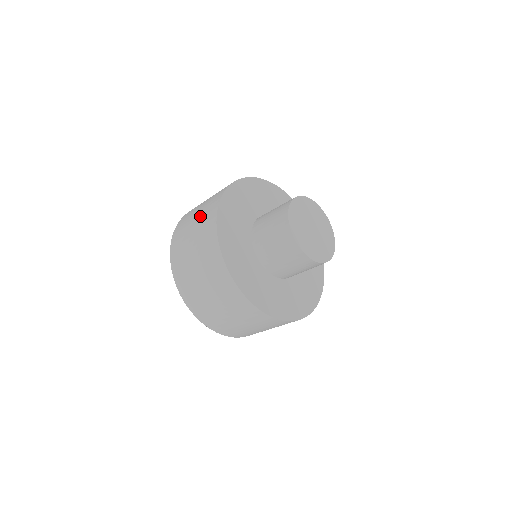
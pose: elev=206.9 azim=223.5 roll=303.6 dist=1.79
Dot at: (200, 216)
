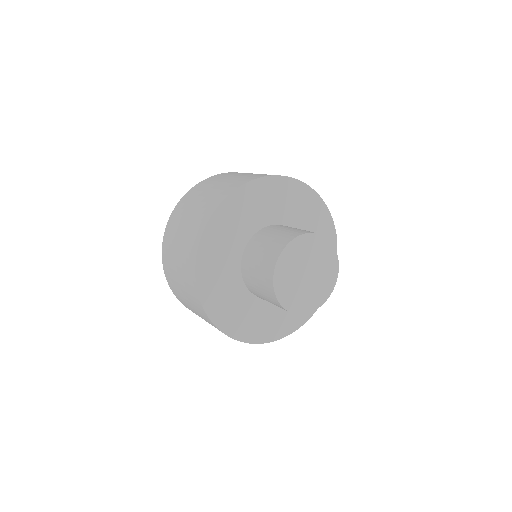
Dot at: (184, 240)
